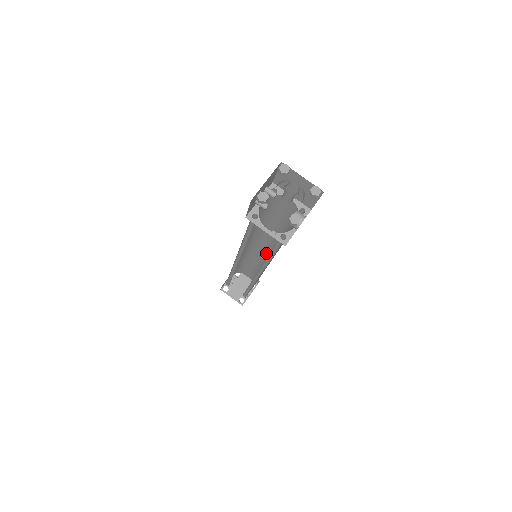
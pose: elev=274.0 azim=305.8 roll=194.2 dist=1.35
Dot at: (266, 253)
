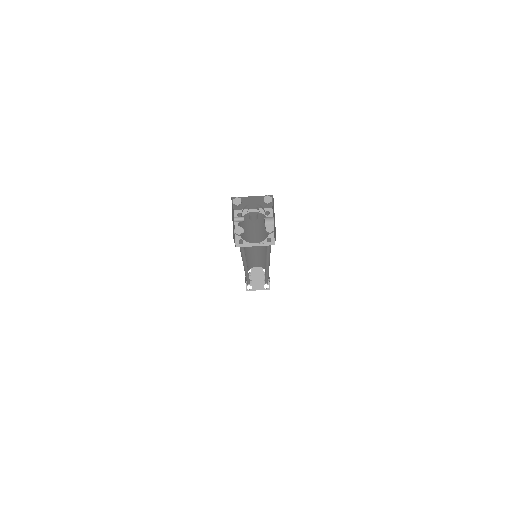
Dot at: (260, 248)
